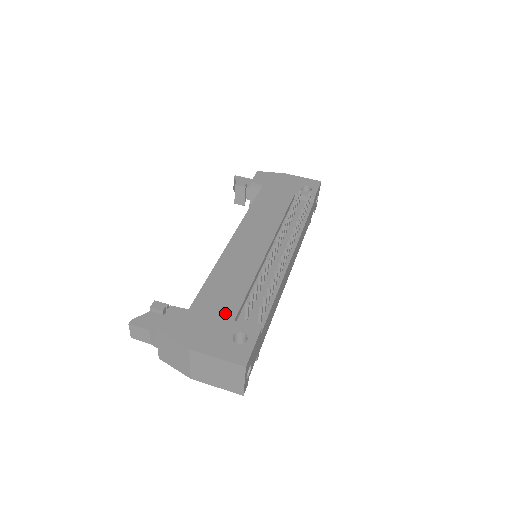
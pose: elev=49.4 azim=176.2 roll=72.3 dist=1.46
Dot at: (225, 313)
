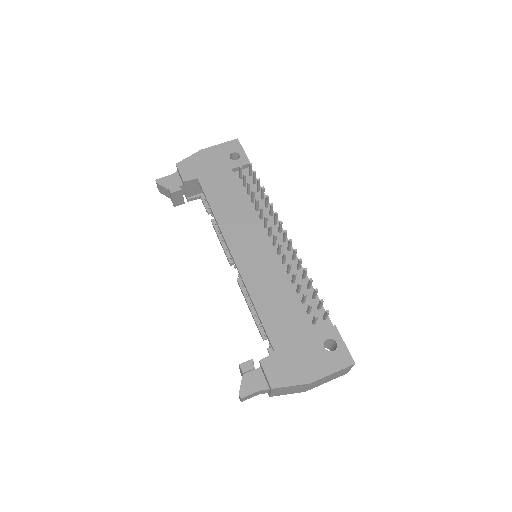
Dot at: (301, 334)
